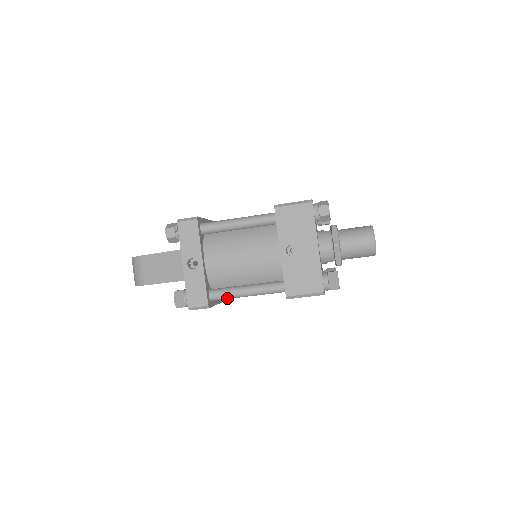
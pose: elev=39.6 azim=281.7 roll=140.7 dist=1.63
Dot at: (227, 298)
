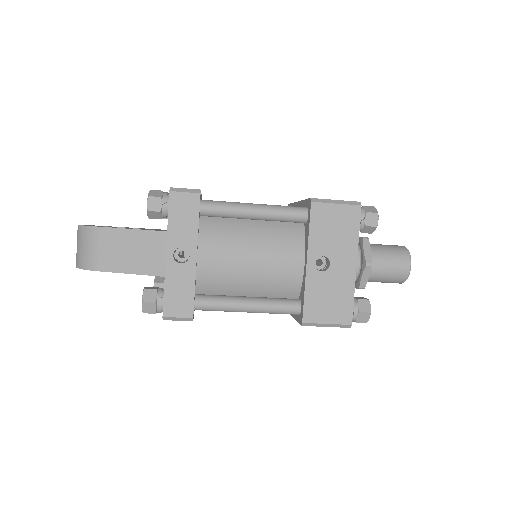
Dot at: (218, 310)
